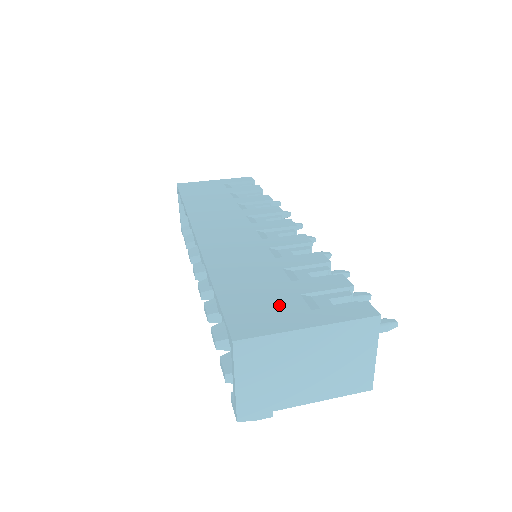
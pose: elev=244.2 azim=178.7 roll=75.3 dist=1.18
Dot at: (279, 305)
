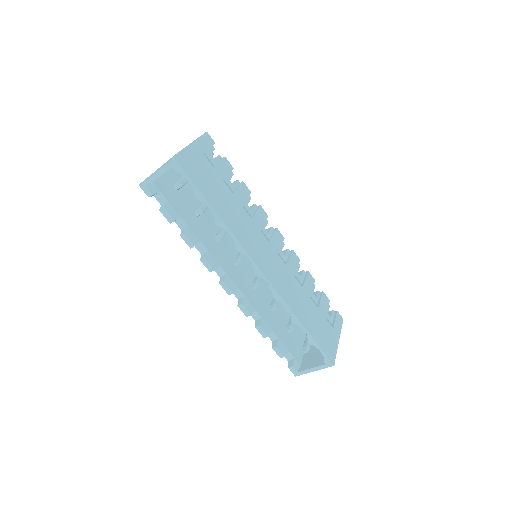
Dot at: (327, 331)
